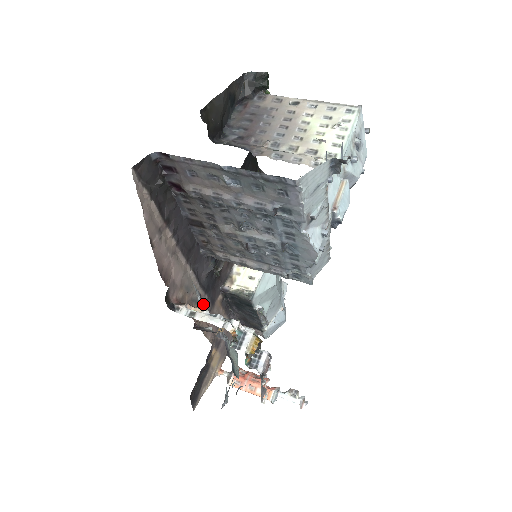
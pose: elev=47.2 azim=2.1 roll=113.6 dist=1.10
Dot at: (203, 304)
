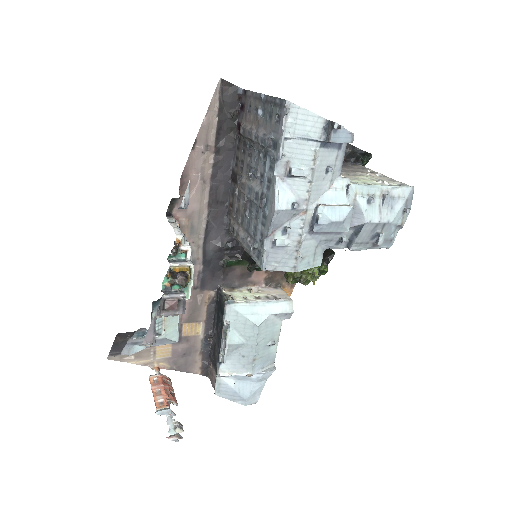
Dot at: (194, 269)
